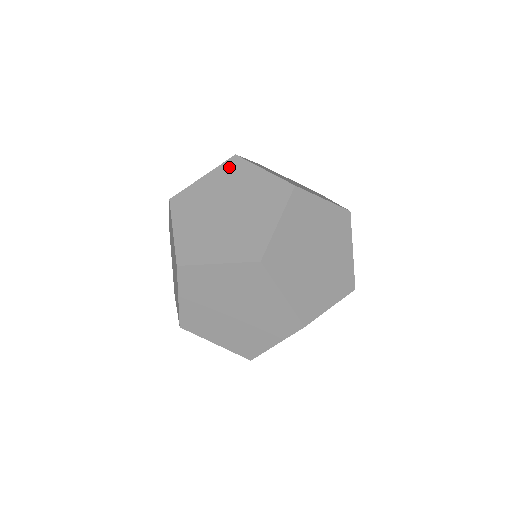
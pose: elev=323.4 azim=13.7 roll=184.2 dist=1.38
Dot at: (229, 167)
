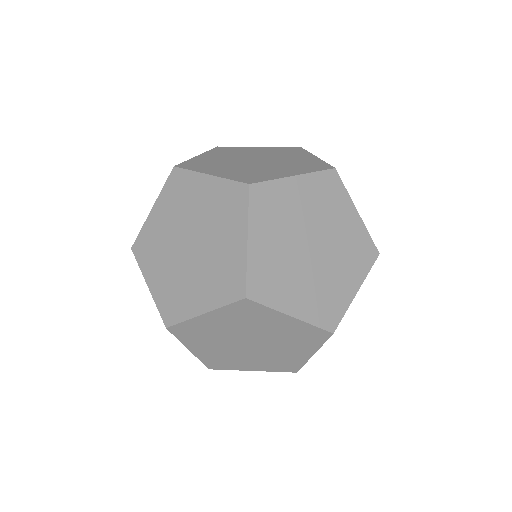
Dot at: (173, 186)
